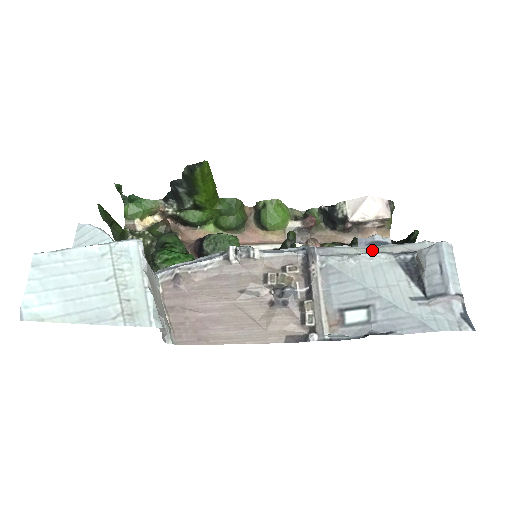
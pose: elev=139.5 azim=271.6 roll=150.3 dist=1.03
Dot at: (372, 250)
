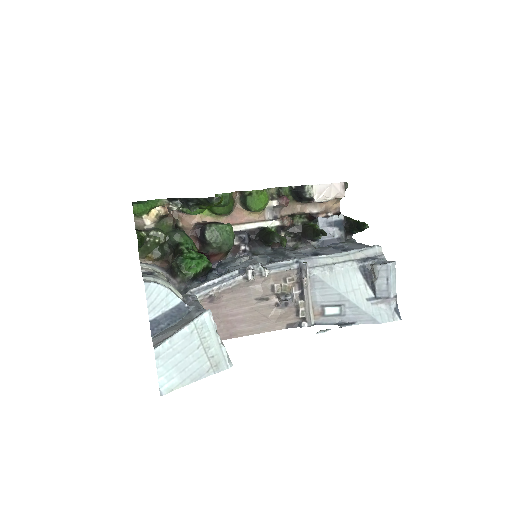
Dot at: (342, 259)
